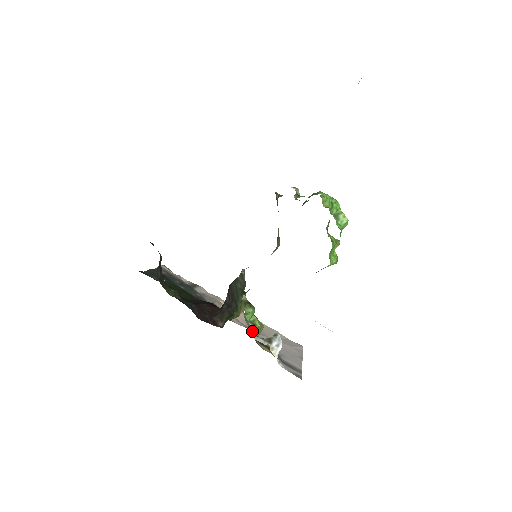
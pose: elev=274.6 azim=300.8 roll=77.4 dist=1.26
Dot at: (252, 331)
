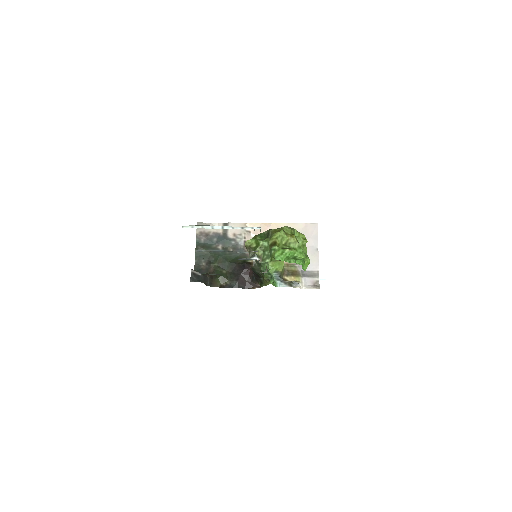
Dot at: (278, 279)
